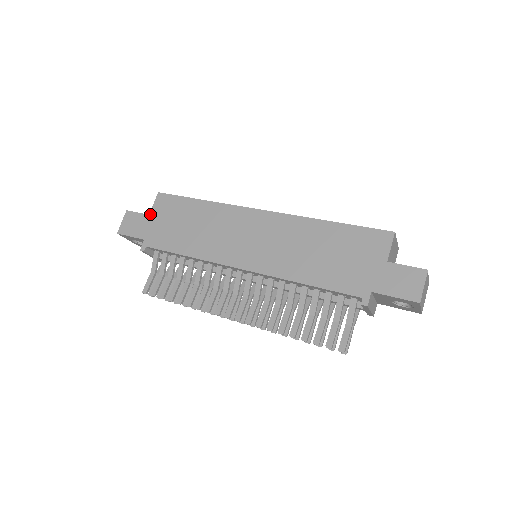
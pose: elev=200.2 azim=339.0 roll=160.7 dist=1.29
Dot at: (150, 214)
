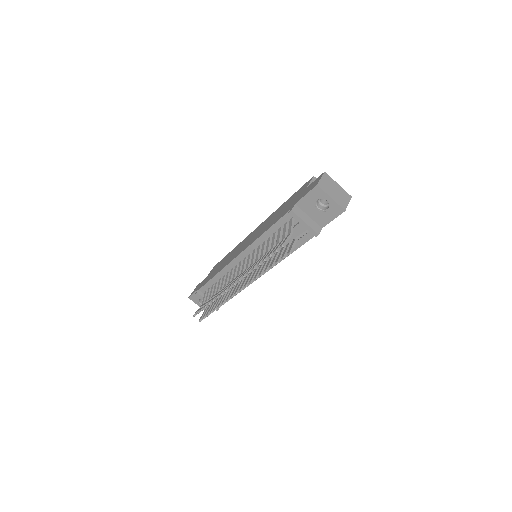
Dot at: (206, 277)
